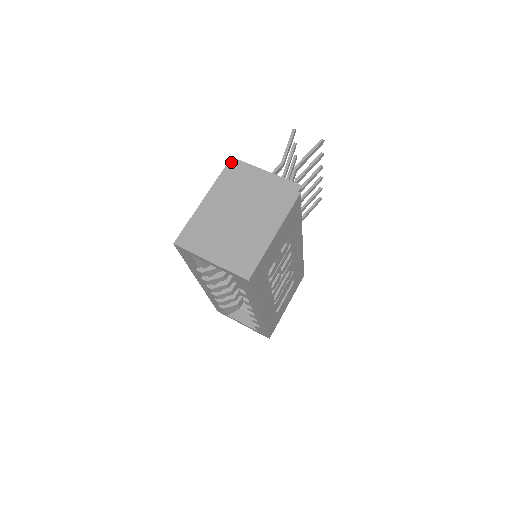
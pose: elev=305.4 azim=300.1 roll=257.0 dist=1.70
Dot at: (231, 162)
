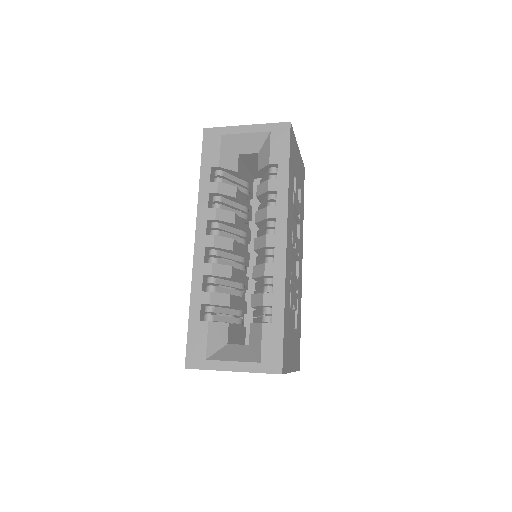
Dot at: occluded
